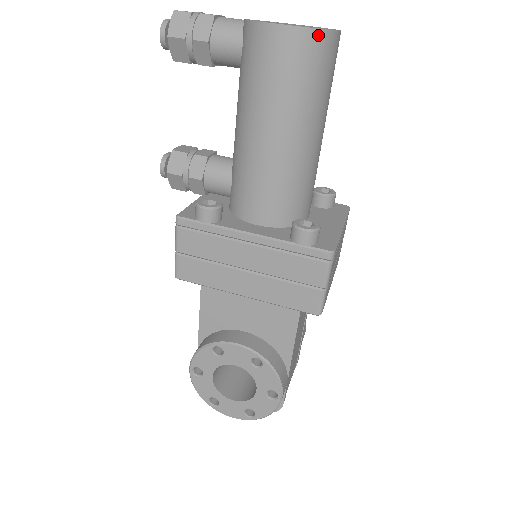
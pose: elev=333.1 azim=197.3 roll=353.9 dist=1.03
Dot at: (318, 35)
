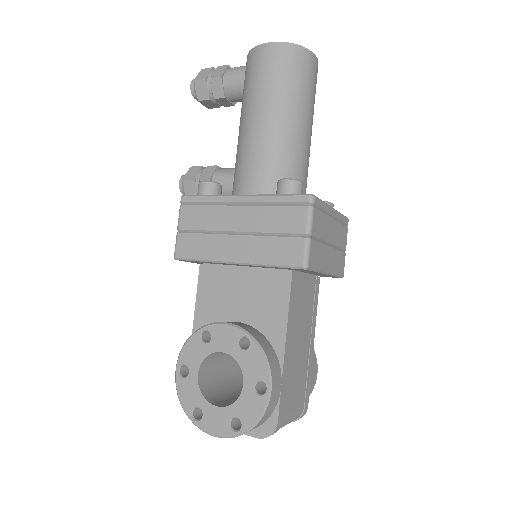
Dot at: (295, 48)
